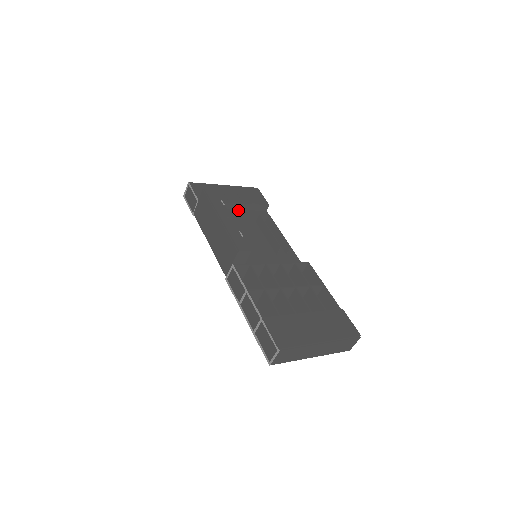
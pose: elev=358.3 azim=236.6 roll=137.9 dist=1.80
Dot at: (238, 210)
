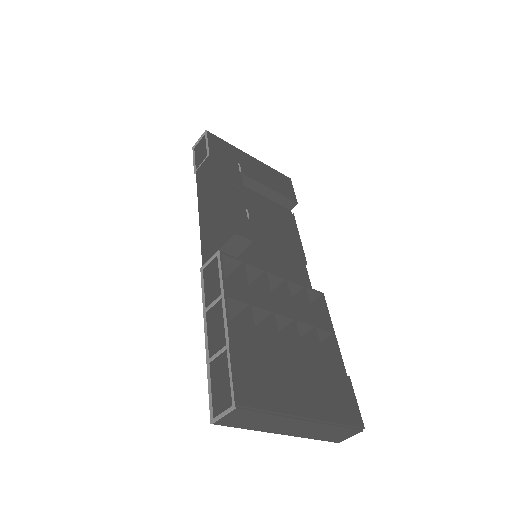
Dot at: (256, 192)
